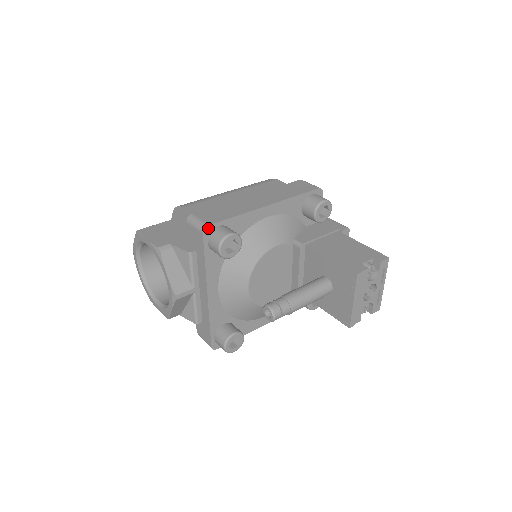
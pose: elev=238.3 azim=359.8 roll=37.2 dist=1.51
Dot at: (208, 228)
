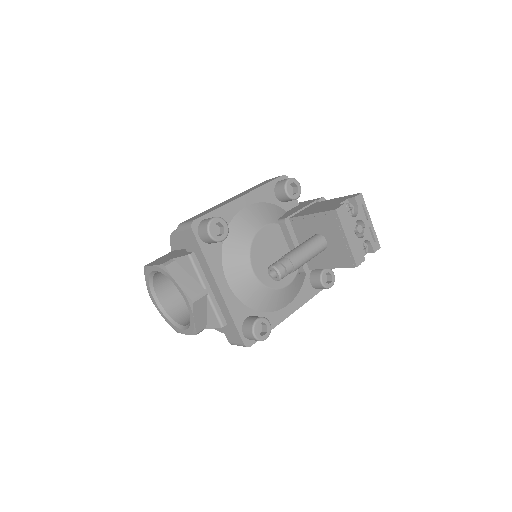
Dot at: (194, 223)
